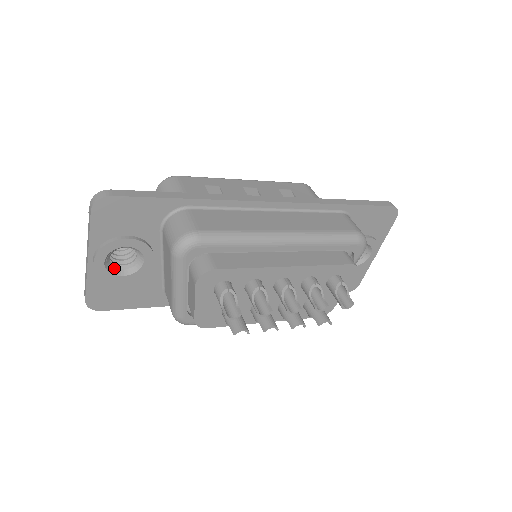
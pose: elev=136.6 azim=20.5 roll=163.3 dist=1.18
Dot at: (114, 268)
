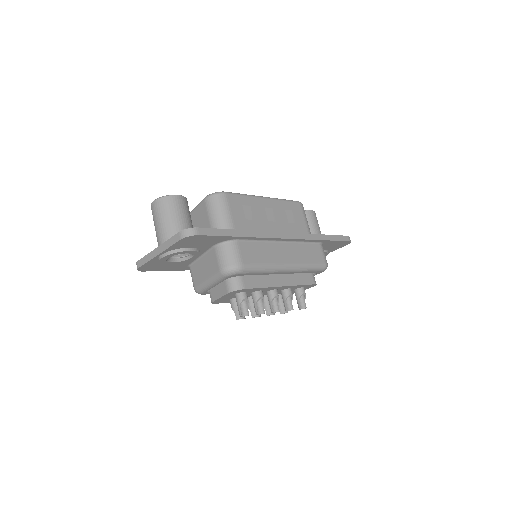
Dot at: (170, 258)
